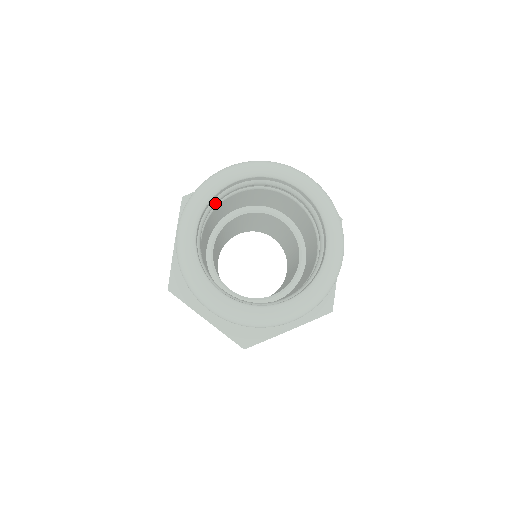
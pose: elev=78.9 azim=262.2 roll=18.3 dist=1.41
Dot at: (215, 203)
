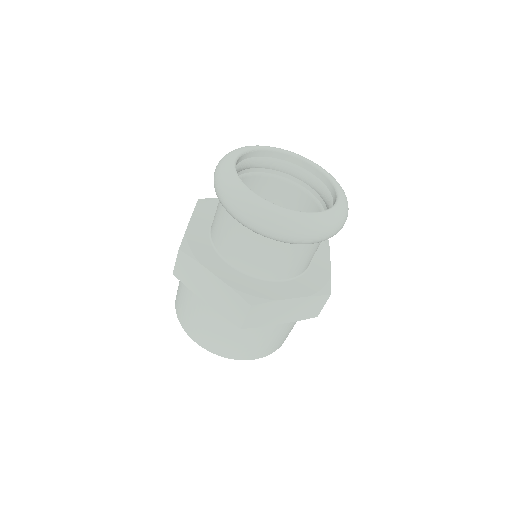
Dot at: (246, 164)
